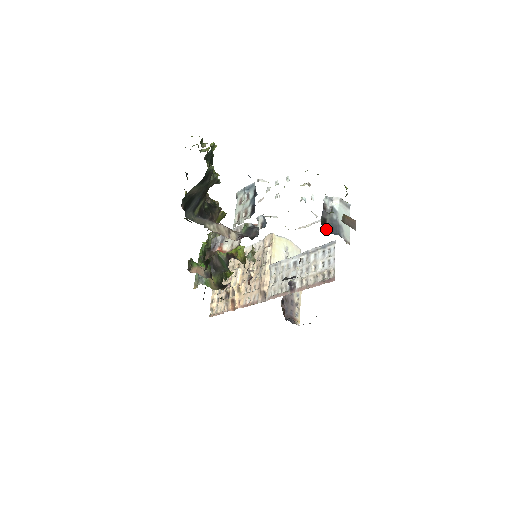
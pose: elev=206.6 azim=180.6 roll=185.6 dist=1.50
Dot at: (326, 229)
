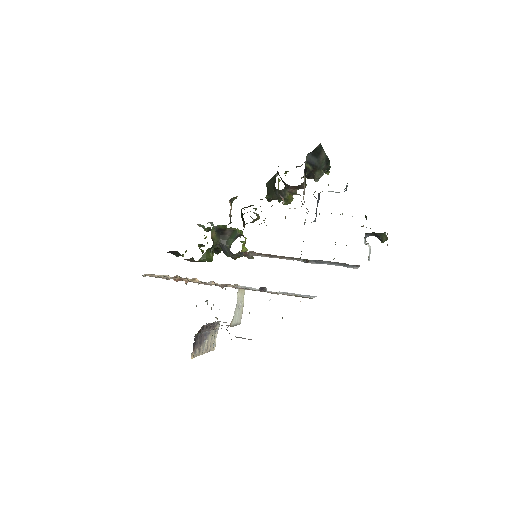
Dot at: occluded
